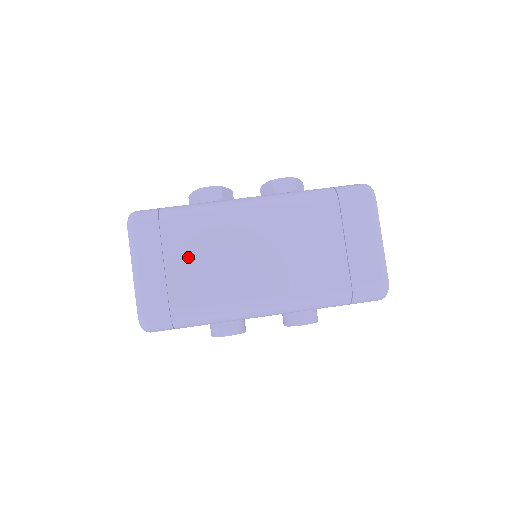
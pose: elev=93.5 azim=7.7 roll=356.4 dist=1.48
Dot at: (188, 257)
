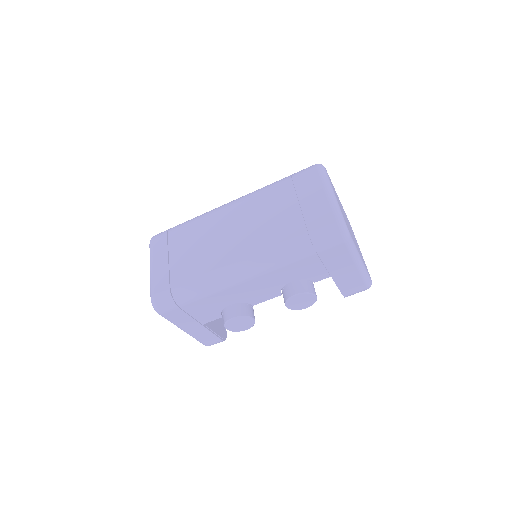
Dot at: (184, 249)
